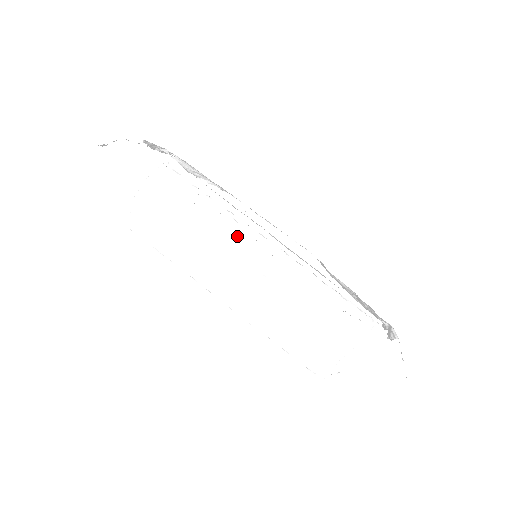
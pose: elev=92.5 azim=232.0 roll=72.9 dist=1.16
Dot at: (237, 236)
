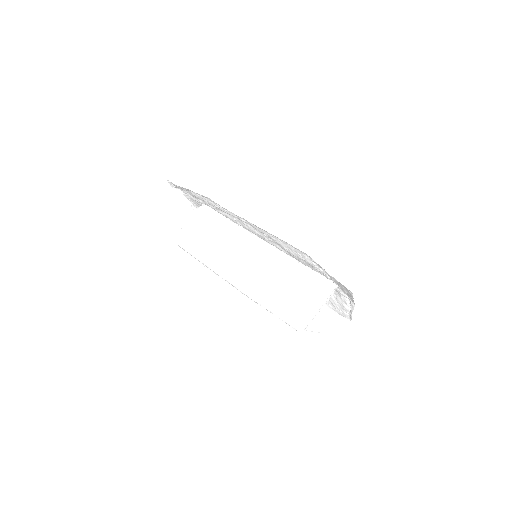
Dot at: (244, 241)
